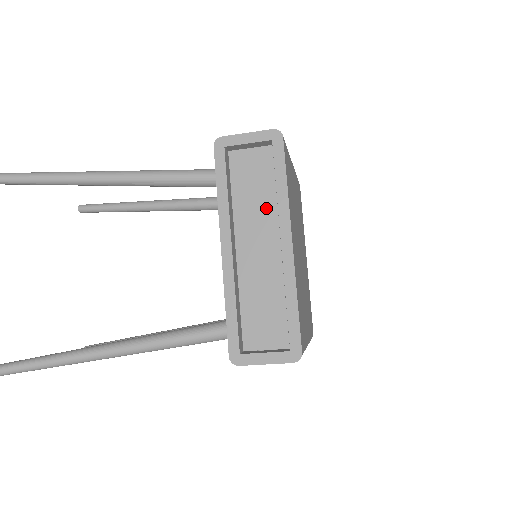
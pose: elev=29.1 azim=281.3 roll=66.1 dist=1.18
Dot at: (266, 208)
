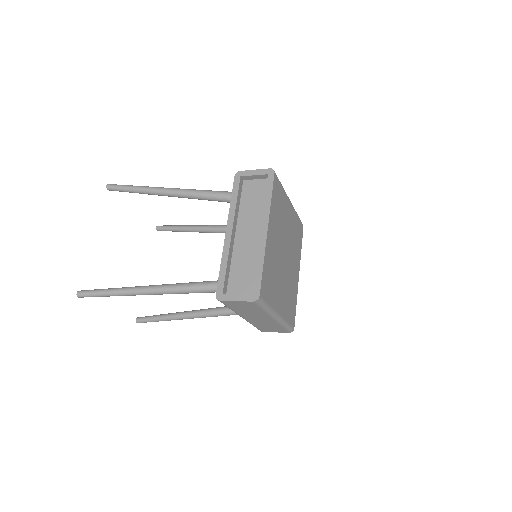
Dot at: (258, 213)
